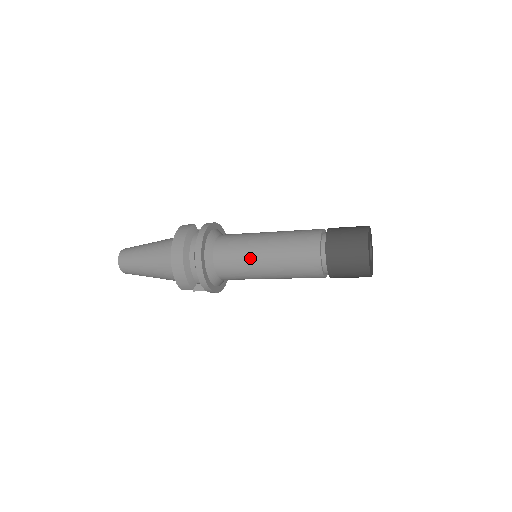
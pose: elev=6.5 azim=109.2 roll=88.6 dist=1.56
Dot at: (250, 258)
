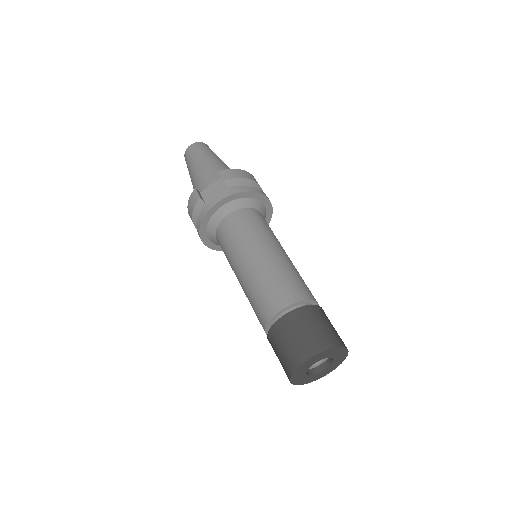
Dot at: occluded
